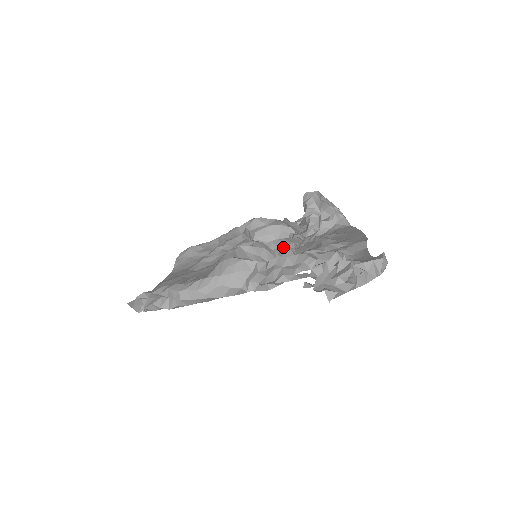
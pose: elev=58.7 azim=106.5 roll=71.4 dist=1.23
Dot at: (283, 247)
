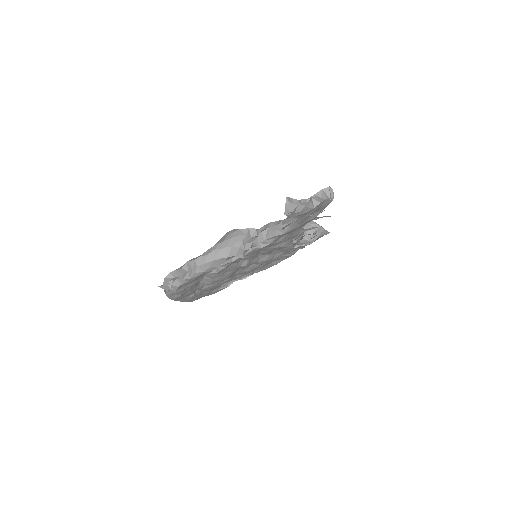
Dot at: occluded
